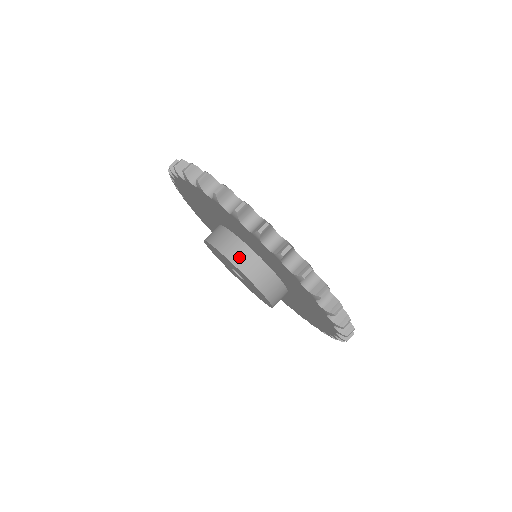
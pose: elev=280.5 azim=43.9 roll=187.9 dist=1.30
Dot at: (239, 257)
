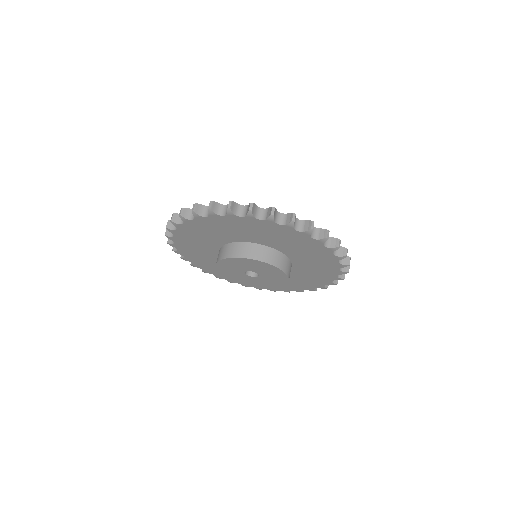
Dot at: (239, 251)
